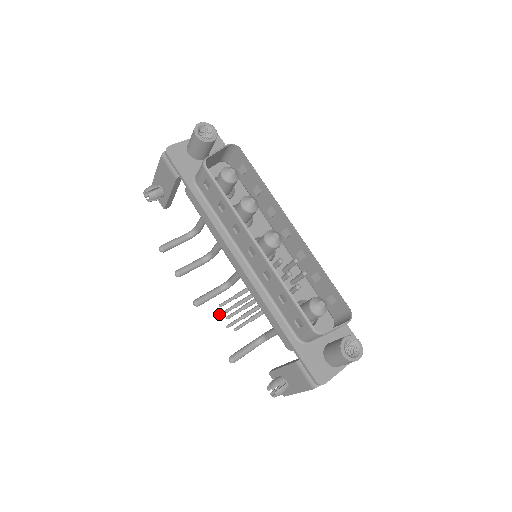
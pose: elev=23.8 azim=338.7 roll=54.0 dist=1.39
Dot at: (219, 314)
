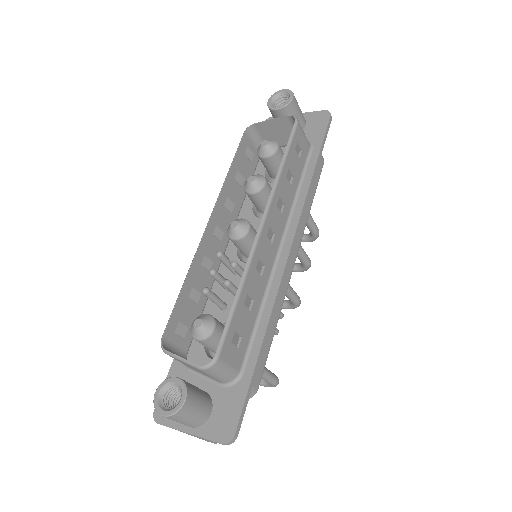
Dot at: occluded
